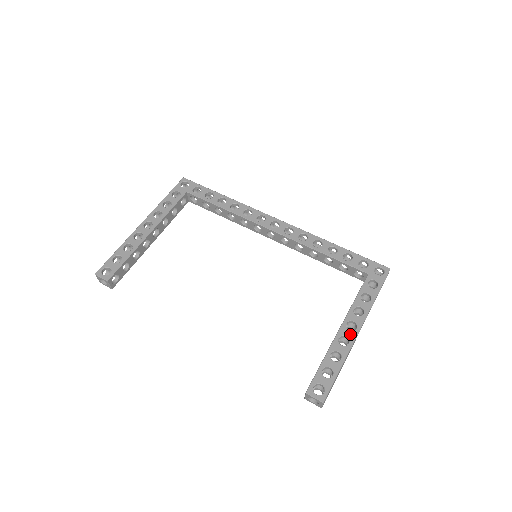
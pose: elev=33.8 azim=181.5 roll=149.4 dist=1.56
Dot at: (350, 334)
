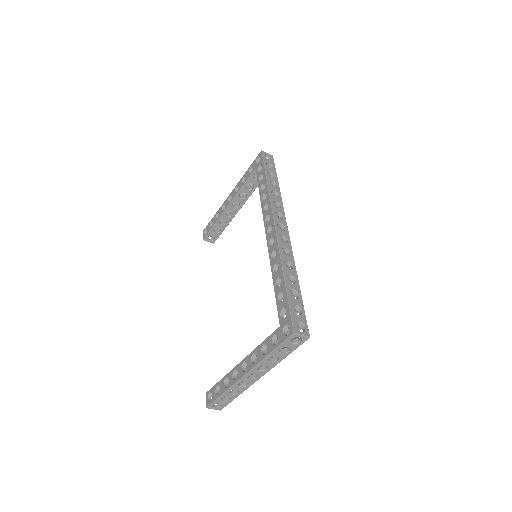
Dot at: (240, 373)
